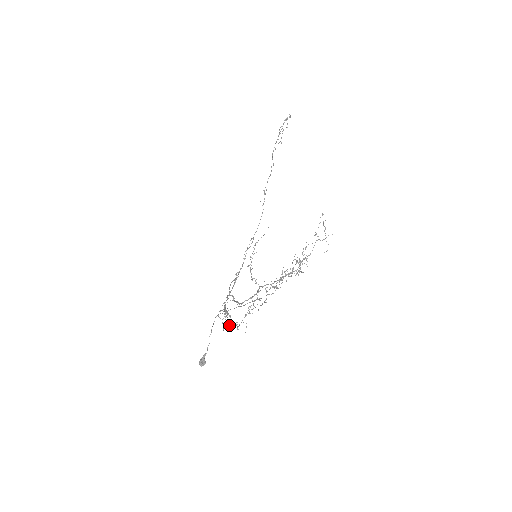
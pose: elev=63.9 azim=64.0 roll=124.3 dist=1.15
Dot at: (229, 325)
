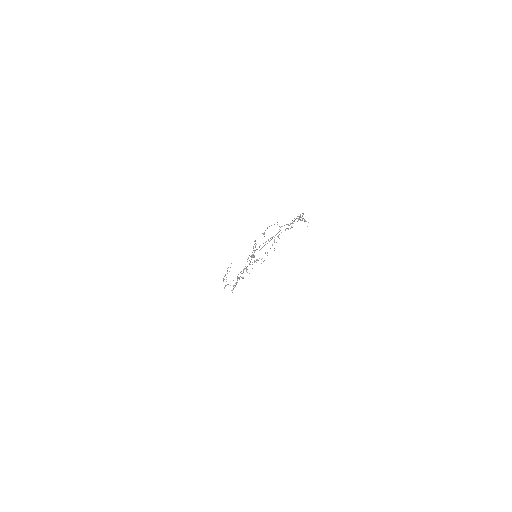
Dot at: (259, 258)
